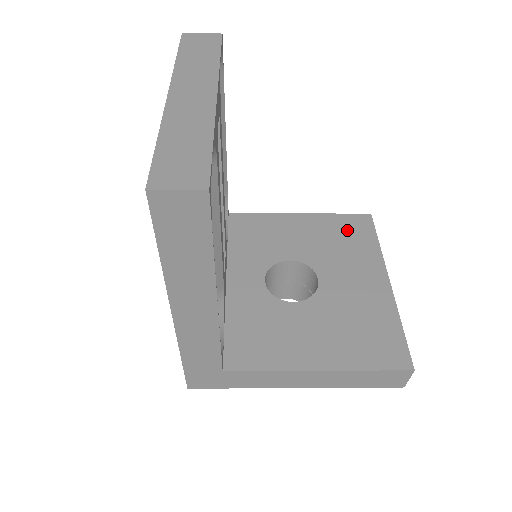
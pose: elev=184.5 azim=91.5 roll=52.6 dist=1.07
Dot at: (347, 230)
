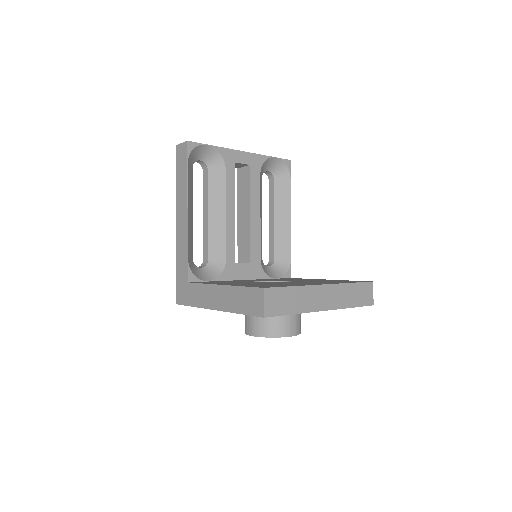
Dot at: (342, 281)
